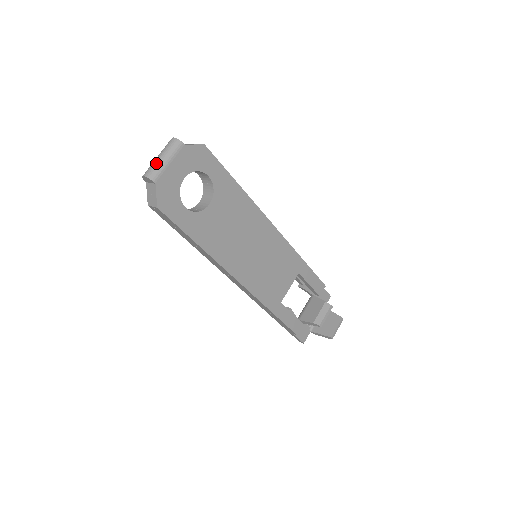
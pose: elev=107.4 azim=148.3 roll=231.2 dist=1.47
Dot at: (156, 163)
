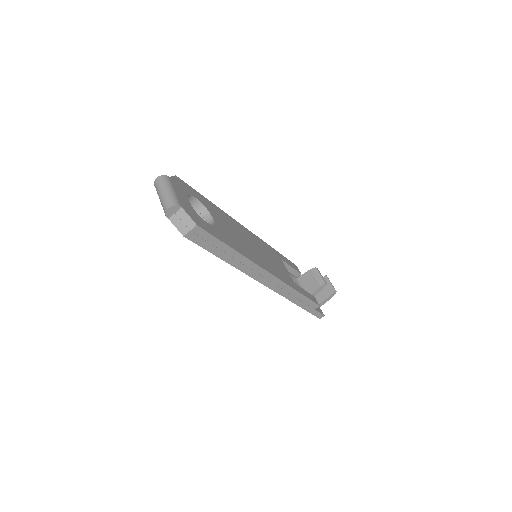
Dot at: (167, 196)
